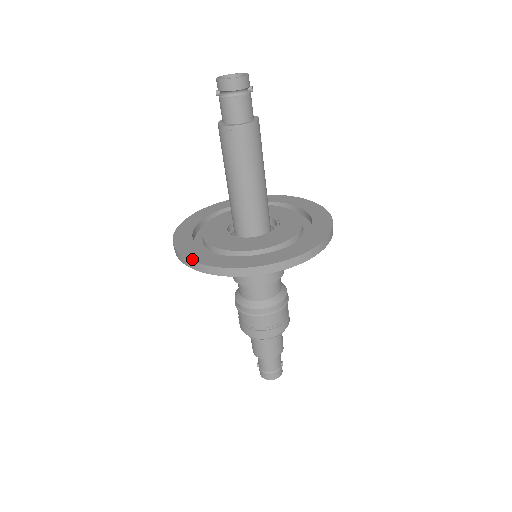
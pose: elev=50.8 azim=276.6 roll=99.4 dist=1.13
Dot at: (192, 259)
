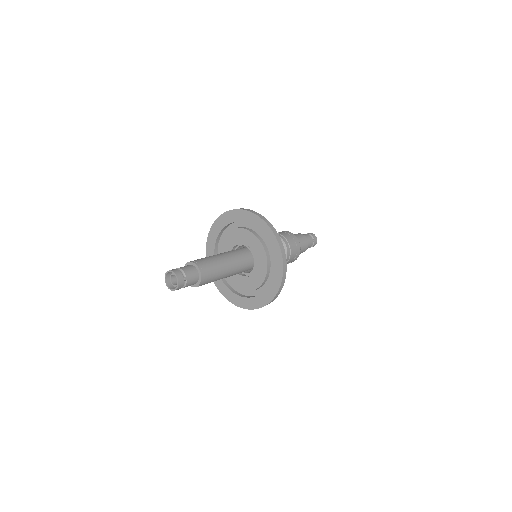
Dot at: (224, 295)
